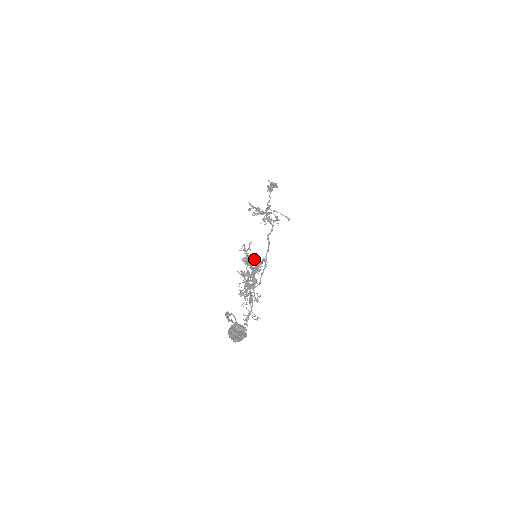
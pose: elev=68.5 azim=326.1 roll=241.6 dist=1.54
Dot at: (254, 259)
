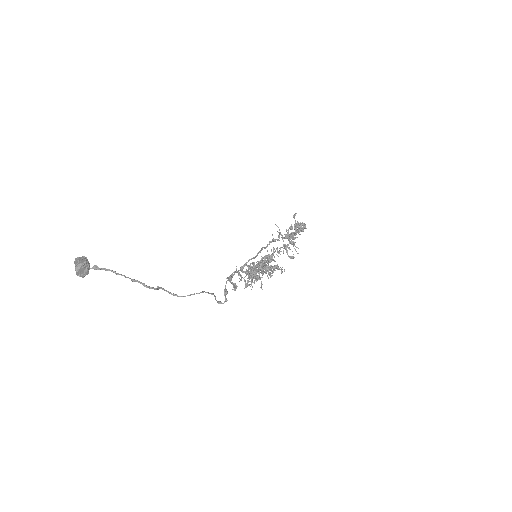
Dot at: occluded
